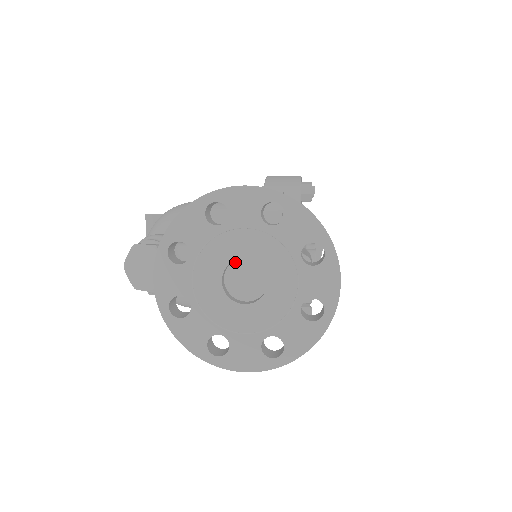
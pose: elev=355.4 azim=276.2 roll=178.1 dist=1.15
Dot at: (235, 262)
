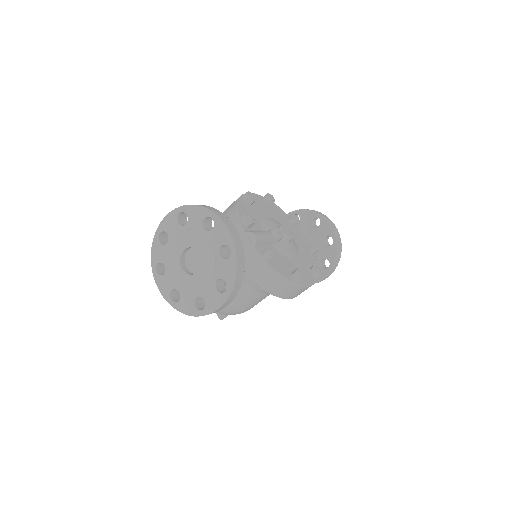
Dot at: (186, 256)
